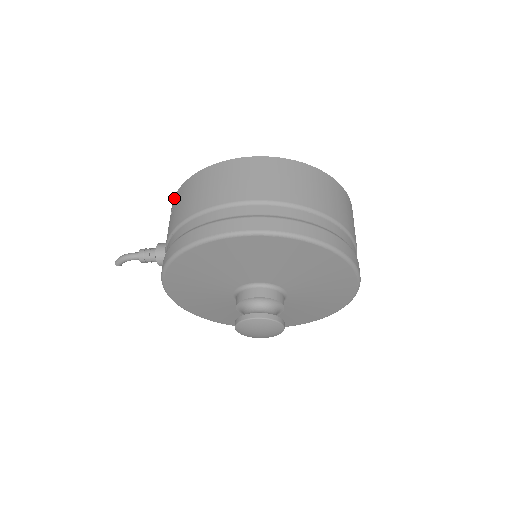
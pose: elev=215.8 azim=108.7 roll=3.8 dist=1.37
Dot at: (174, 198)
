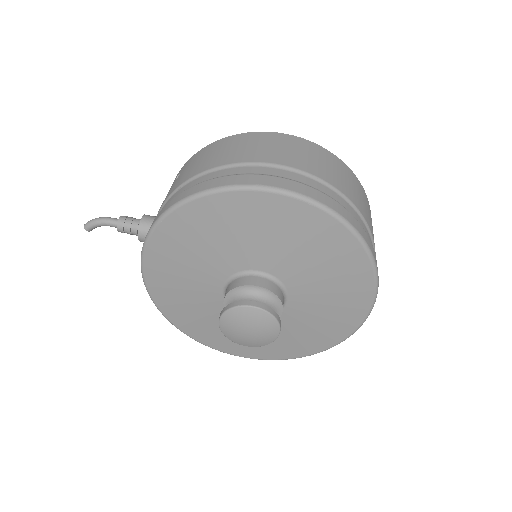
Dot at: (184, 165)
